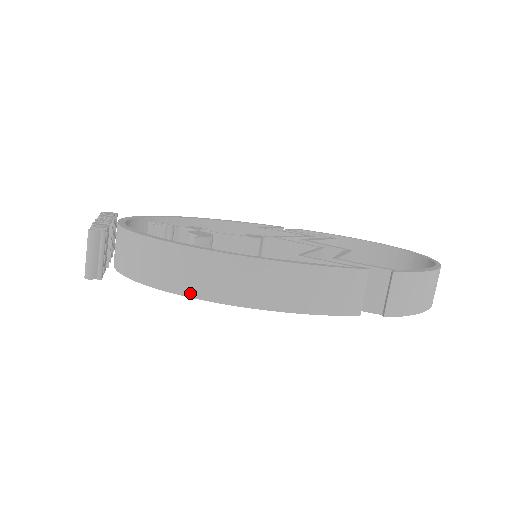
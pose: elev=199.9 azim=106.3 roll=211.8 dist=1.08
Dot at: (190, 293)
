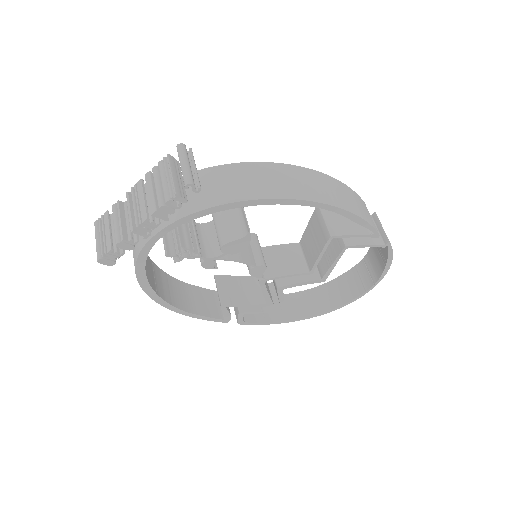
Dot at: (286, 195)
